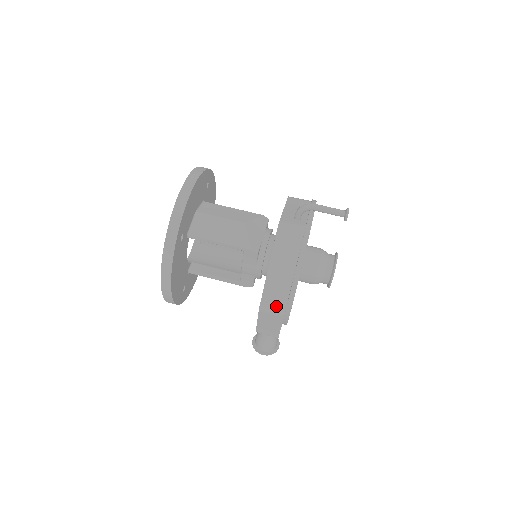
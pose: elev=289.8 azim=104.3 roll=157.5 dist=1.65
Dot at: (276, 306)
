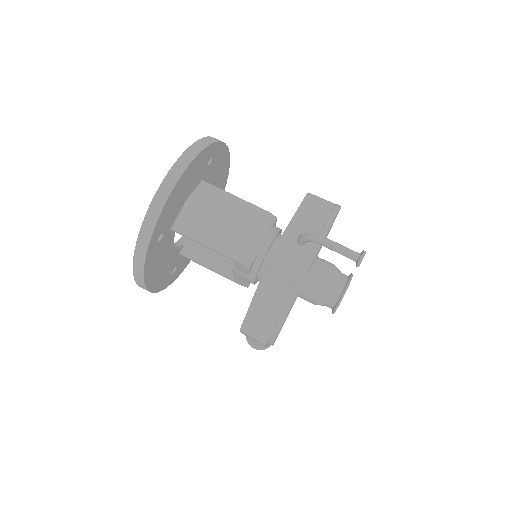
Dot at: (258, 335)
